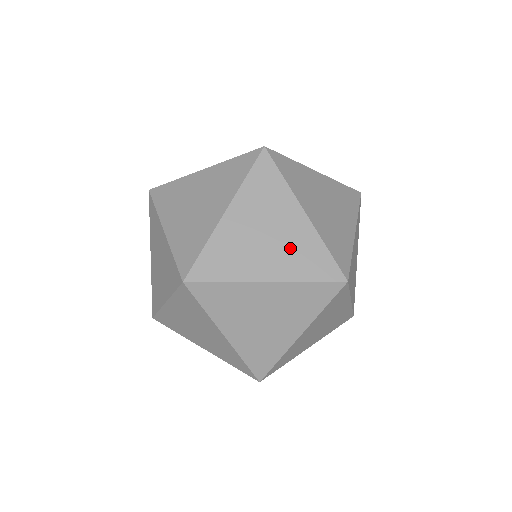
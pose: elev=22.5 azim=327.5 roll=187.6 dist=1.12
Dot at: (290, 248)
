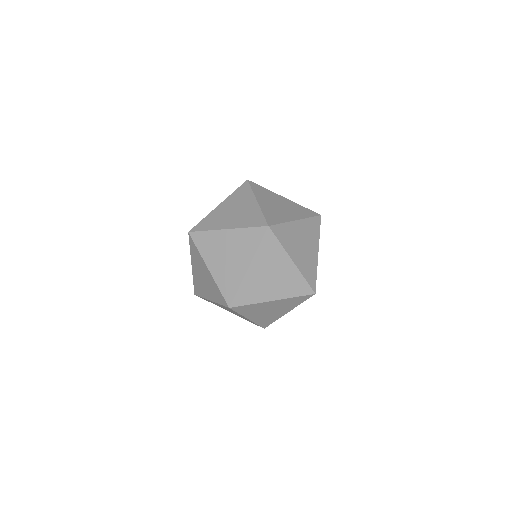
Dot at: (239, 247)
